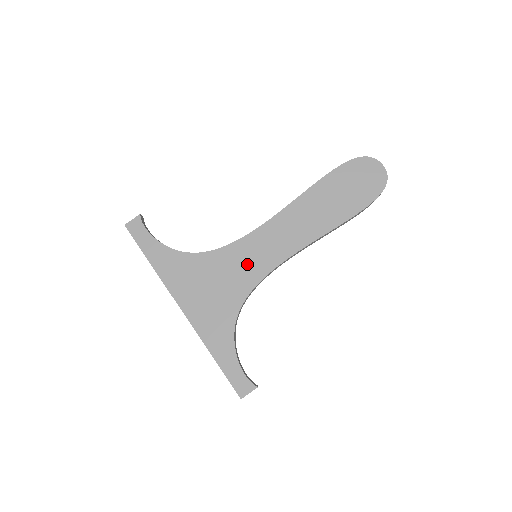
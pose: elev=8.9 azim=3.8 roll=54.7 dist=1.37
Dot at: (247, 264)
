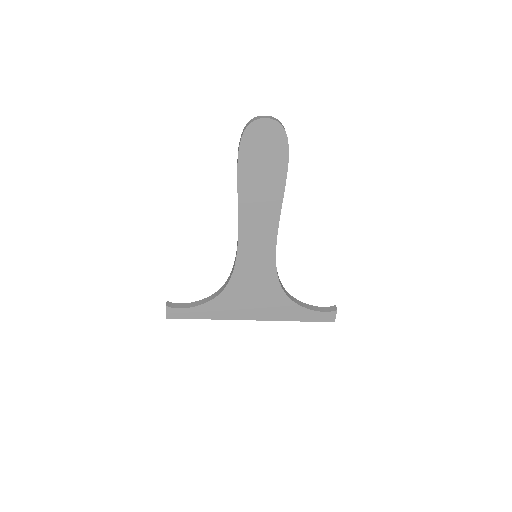
Dot at: (257, 267)
